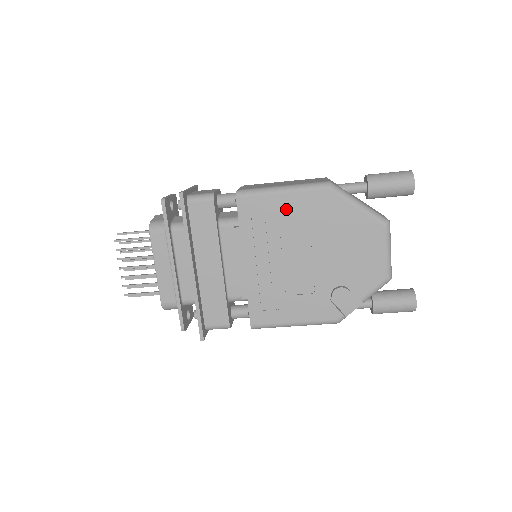
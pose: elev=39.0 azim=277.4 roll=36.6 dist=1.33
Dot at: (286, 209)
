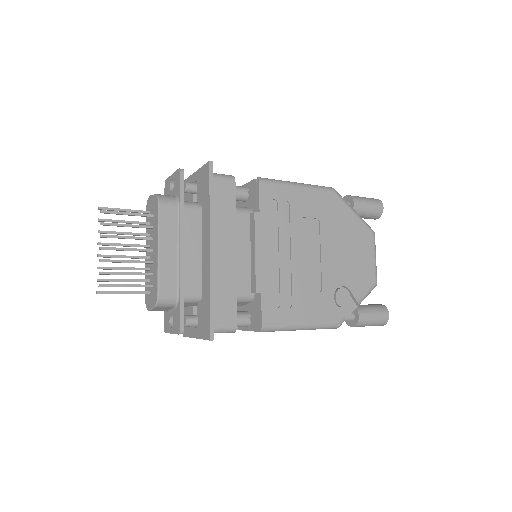
Dot at: (301, 203)
